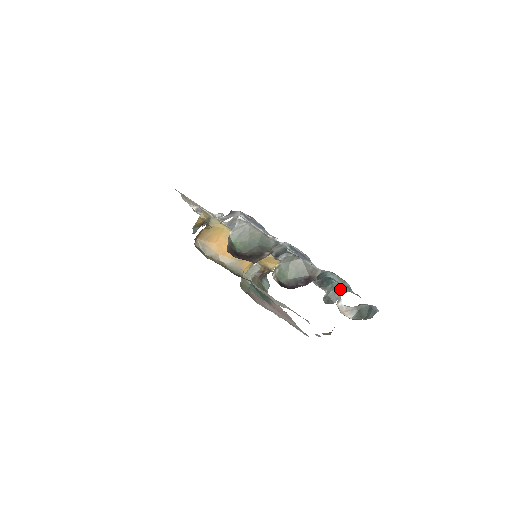
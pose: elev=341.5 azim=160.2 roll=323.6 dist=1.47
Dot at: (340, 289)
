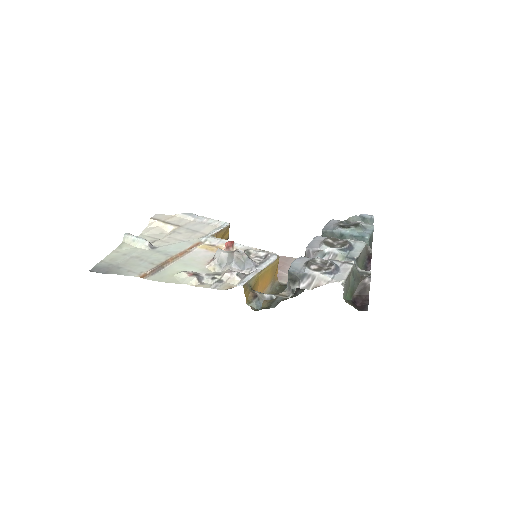
Dot at: (371, 237)
